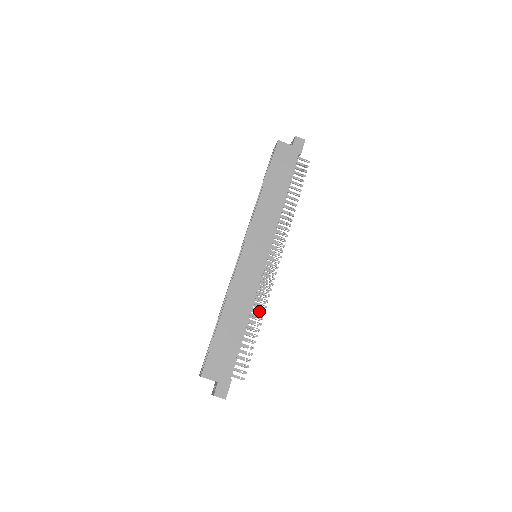
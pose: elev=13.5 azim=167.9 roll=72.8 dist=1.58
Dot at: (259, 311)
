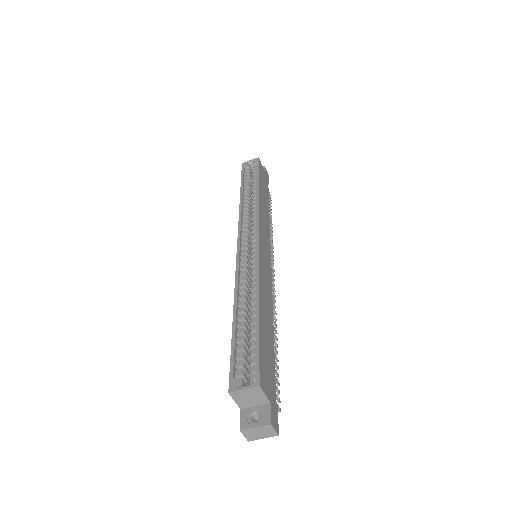
Dot at: (274, 321)
